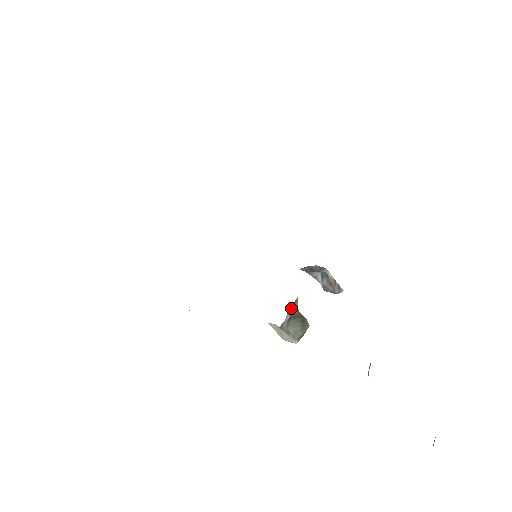
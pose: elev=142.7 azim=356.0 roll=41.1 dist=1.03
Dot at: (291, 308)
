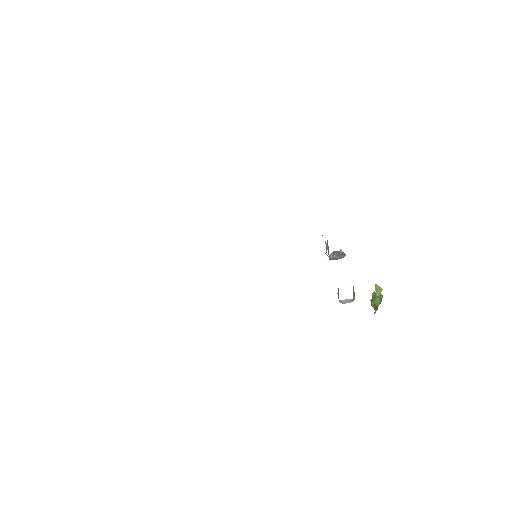
Dot at: occluded
